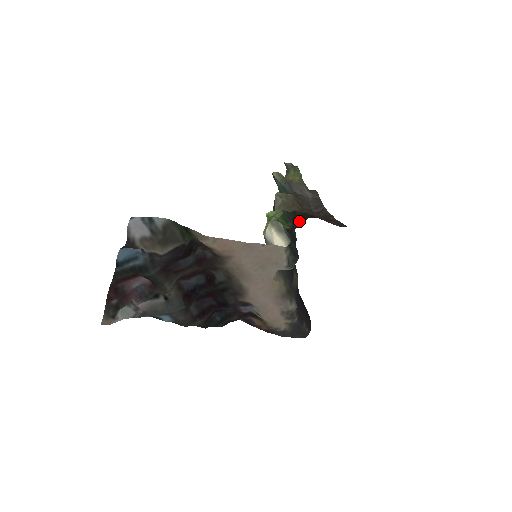
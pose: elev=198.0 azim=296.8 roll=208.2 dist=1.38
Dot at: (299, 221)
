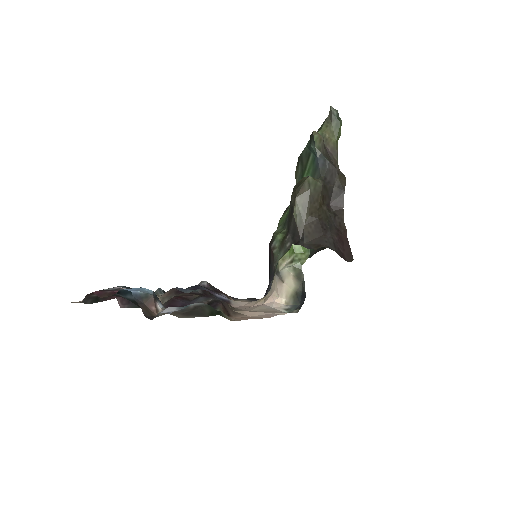
Dot at: (317, 251)
